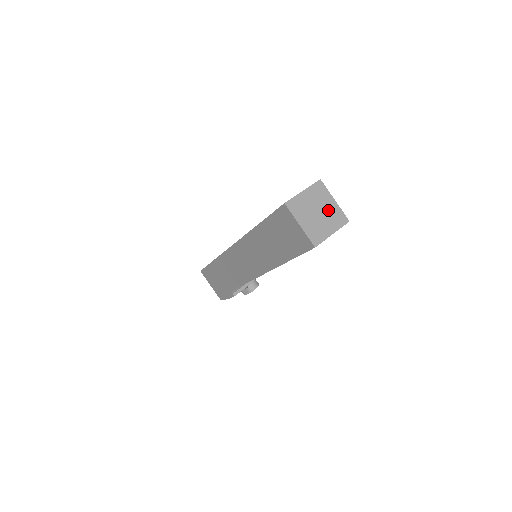
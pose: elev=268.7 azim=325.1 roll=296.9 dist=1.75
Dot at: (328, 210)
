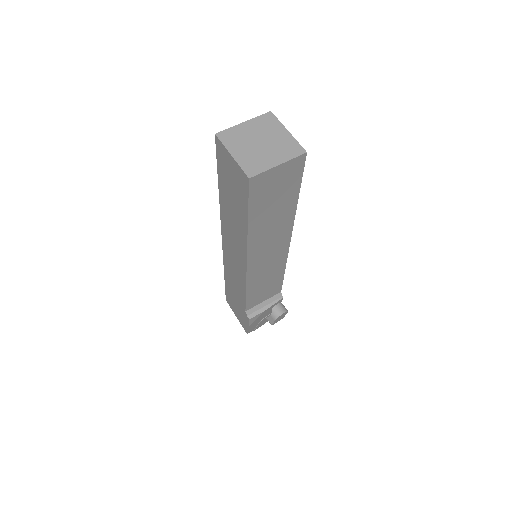
Dot at: (276, 141)
